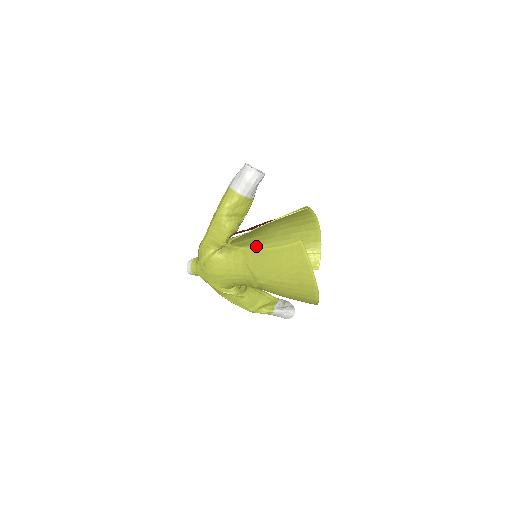
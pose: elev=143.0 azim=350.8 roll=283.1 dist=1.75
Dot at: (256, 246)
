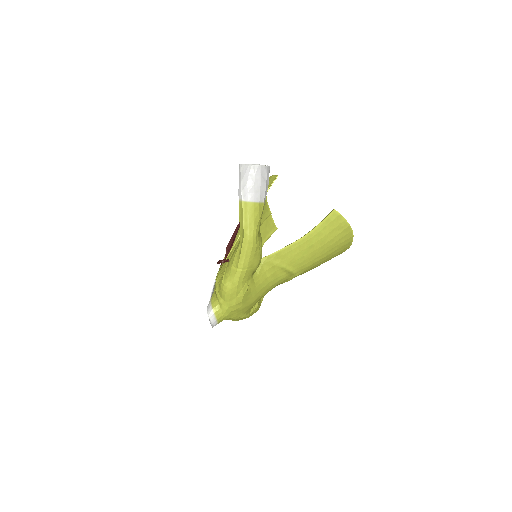
Dot at: occluded
